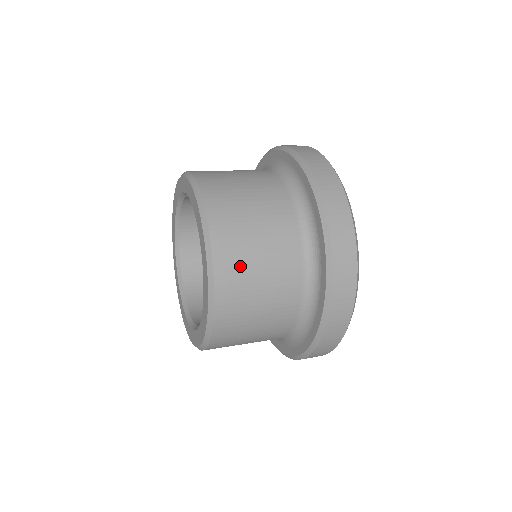
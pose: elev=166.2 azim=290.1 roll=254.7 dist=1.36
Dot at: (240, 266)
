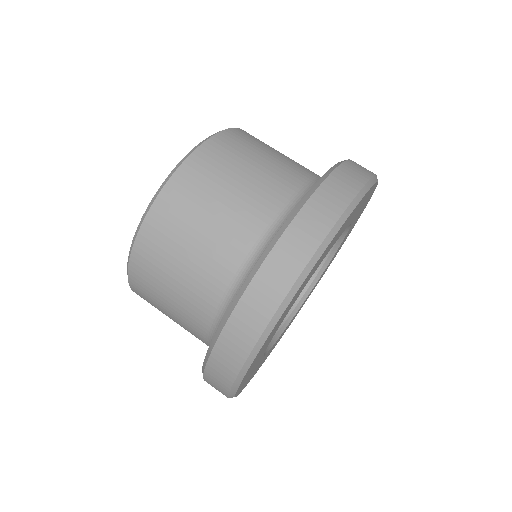
Dot at: (151, 284)
